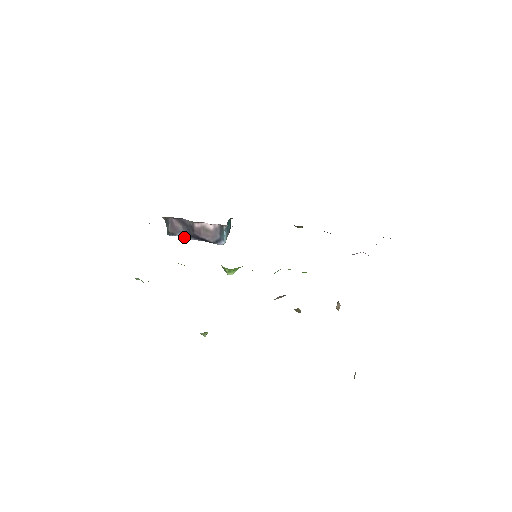
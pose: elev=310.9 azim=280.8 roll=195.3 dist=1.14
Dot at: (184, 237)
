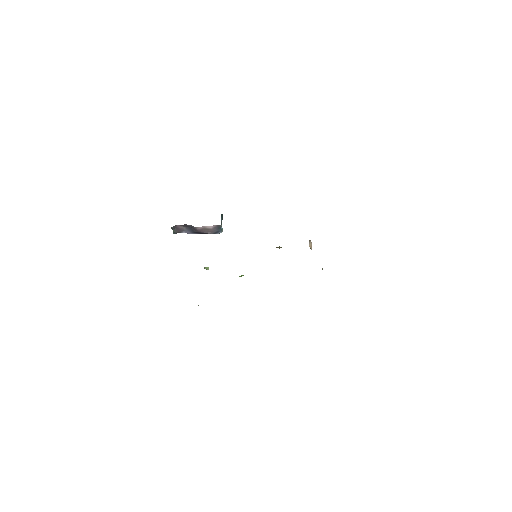
Dot at: (188, 233)
